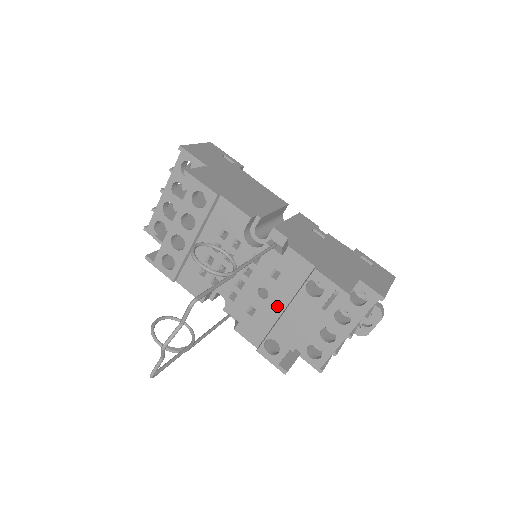
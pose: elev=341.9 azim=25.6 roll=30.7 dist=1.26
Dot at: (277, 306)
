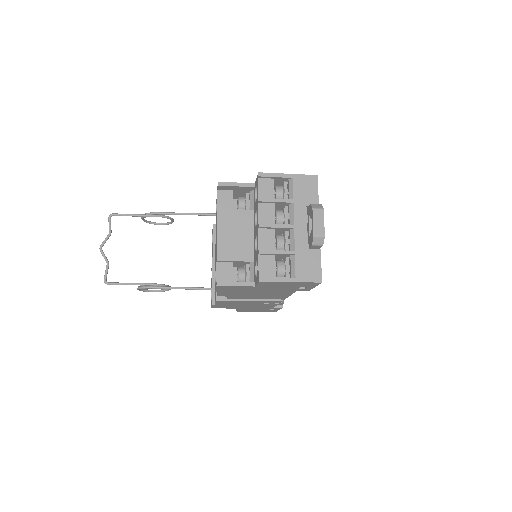
Dot at: occluded
